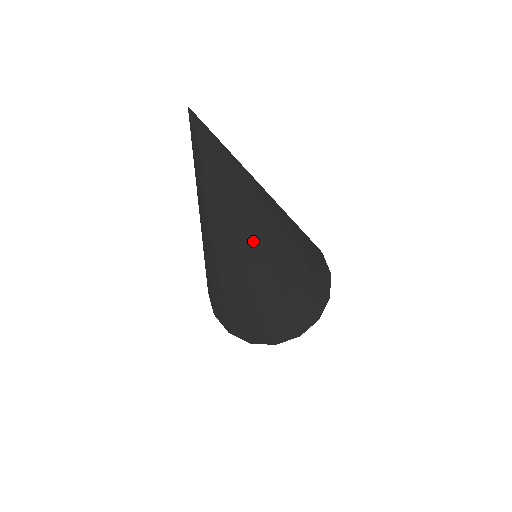
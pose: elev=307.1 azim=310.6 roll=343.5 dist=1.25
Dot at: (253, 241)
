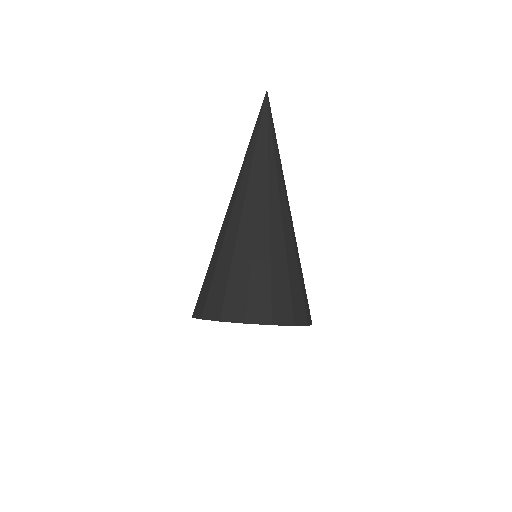
Dot at: (283, 184)
